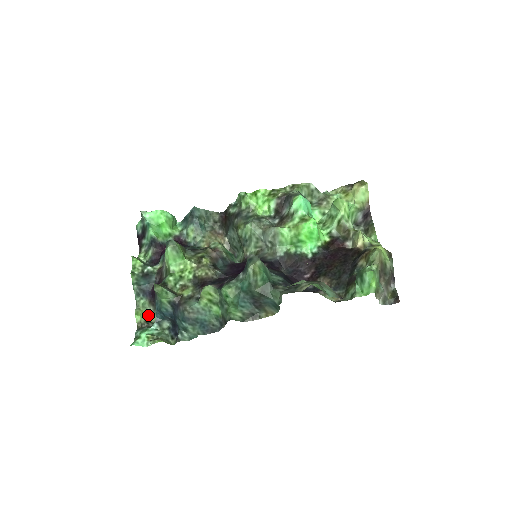
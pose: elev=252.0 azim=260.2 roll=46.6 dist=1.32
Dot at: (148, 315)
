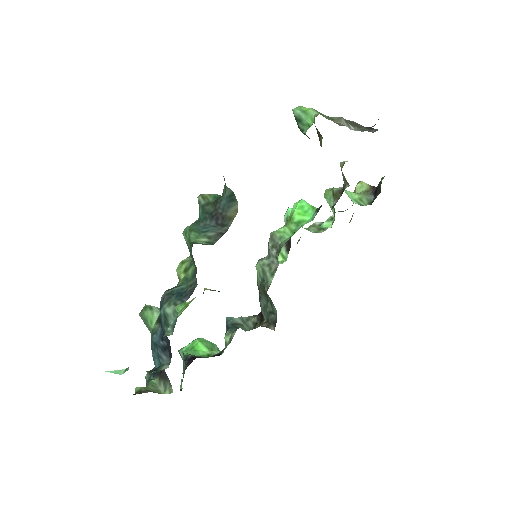
Dot at: (157, 392)
